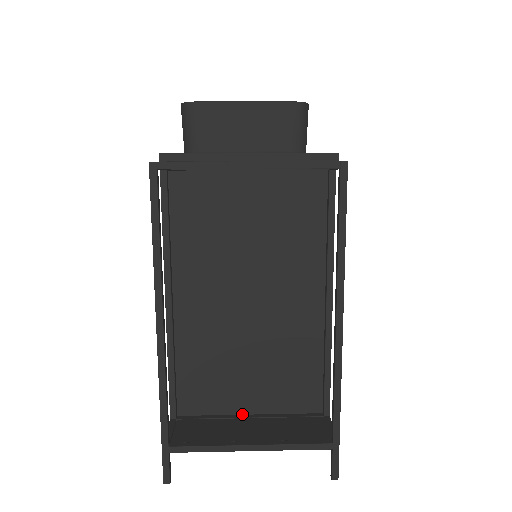
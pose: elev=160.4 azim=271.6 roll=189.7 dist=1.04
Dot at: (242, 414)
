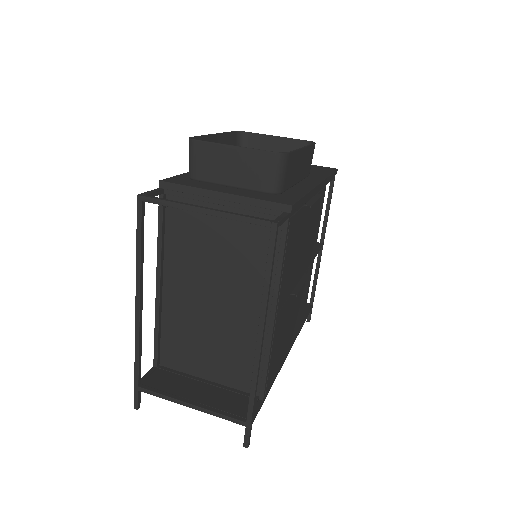
Dot at: (202, 378)
